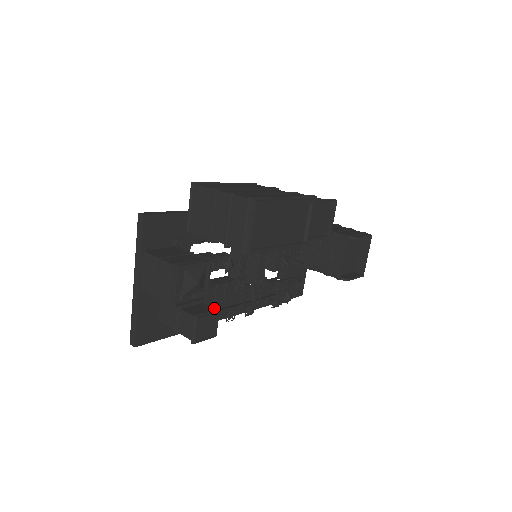
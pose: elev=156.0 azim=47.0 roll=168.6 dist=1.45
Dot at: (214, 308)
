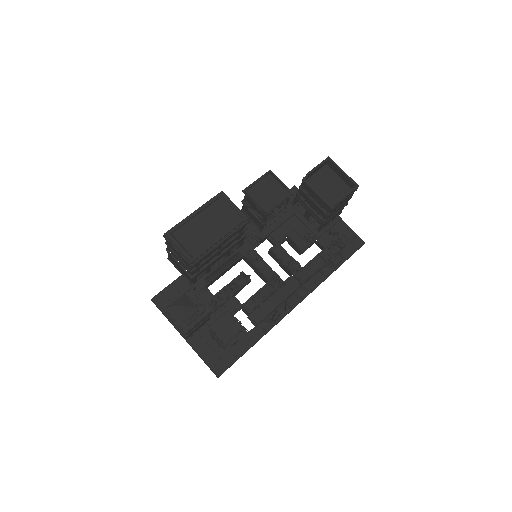
Dot at: (269, 312)
